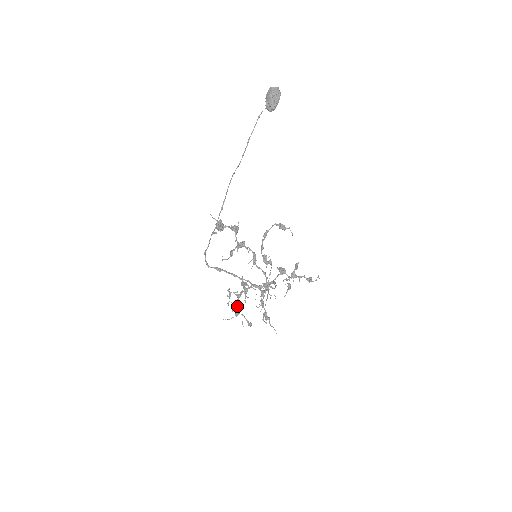
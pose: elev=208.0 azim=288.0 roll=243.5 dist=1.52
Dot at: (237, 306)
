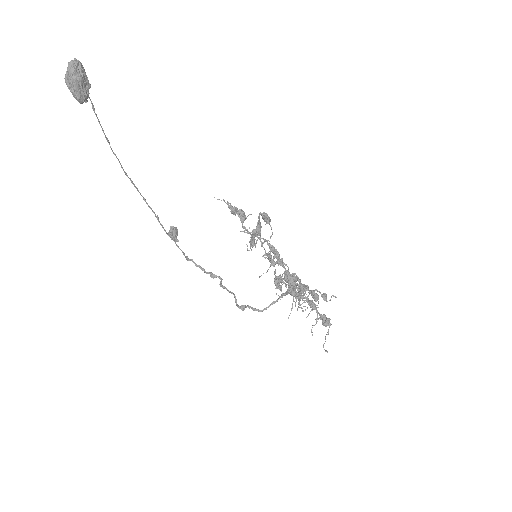
Dot at: (305, 296)
